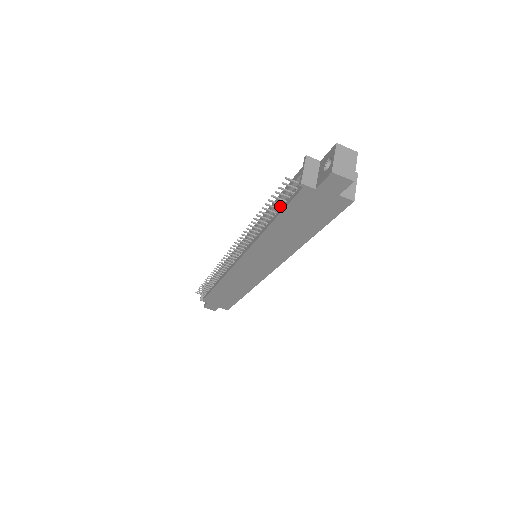
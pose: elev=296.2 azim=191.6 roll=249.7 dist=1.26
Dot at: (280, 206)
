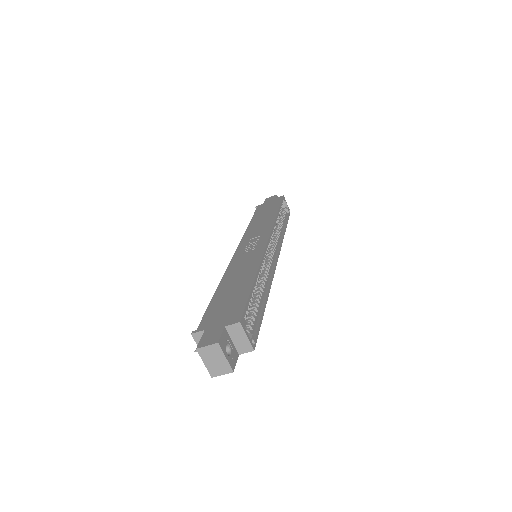
Dot at: occluded
